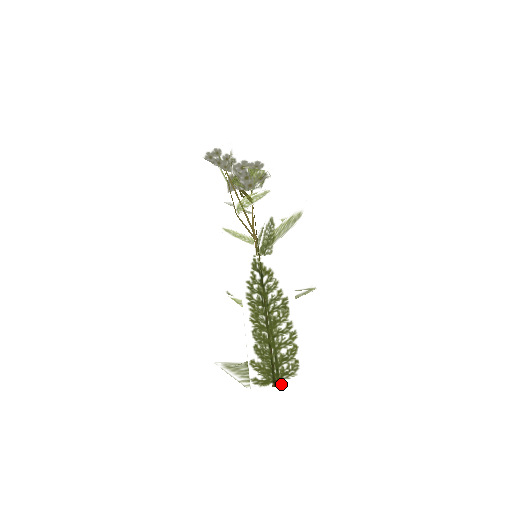
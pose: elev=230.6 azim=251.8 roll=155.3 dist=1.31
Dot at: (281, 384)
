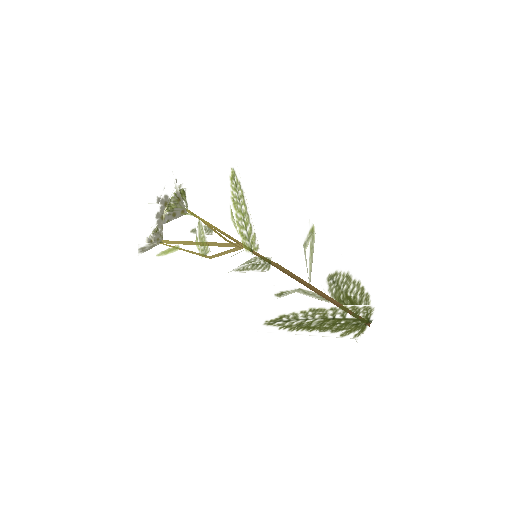
Dot at: (372, 320)
